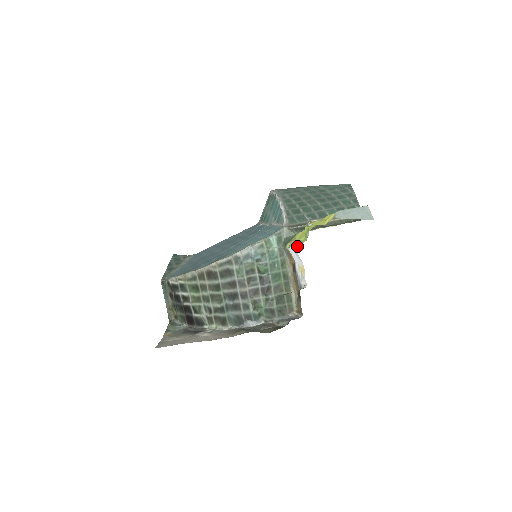
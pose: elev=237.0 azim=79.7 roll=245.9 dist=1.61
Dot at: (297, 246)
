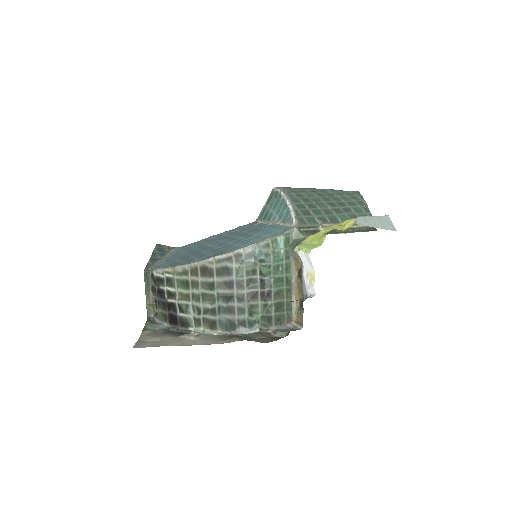
Dot at: (310, 250)
